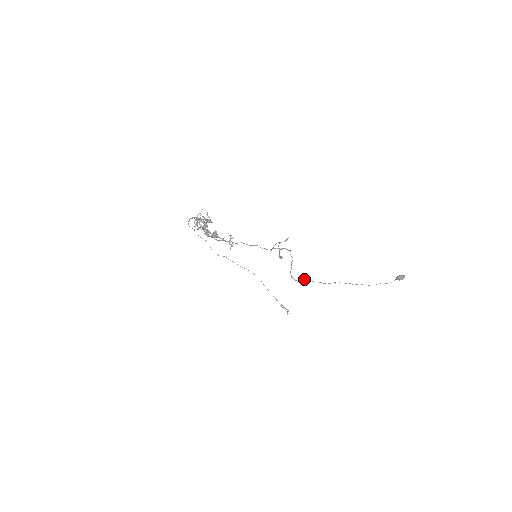
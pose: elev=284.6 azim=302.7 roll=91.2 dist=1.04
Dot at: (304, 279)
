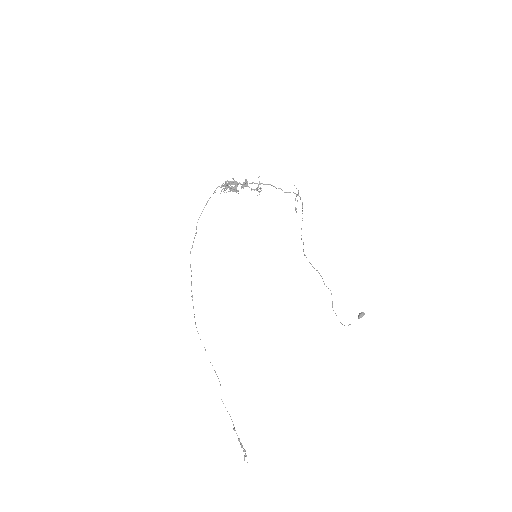
Dot at: occluded
